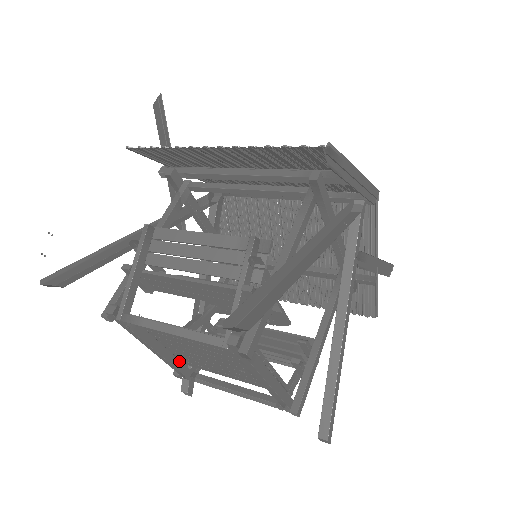
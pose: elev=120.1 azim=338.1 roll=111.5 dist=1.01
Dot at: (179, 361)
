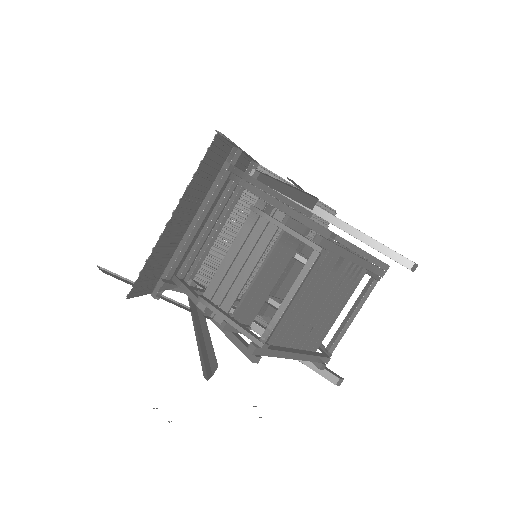
Dot at: (312, 352)
